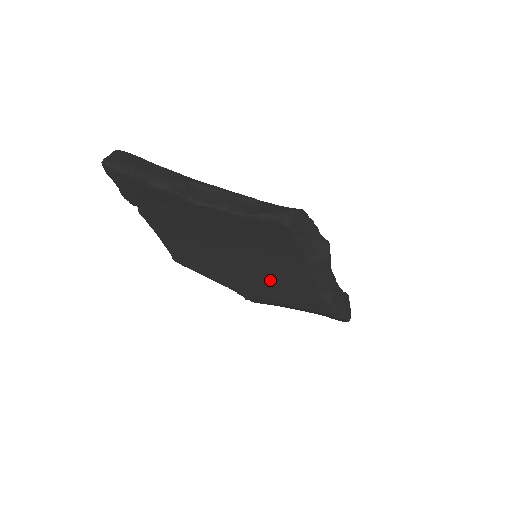
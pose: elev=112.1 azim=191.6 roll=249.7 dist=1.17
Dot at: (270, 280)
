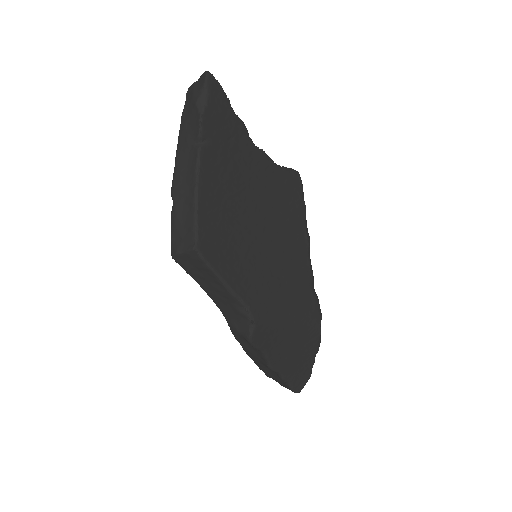
Dot at: (278, 273)
